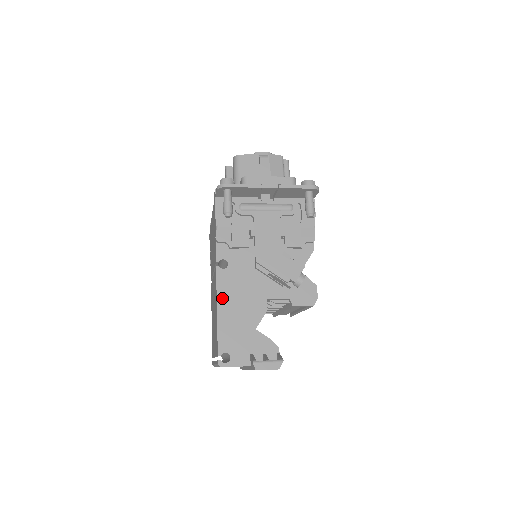
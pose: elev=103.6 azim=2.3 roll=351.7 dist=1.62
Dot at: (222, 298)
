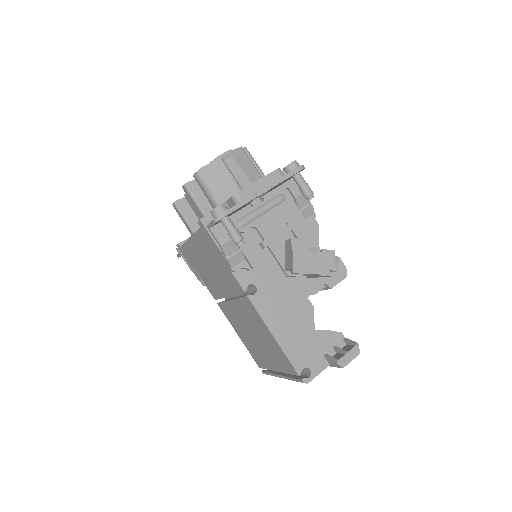
Dot at: (271, 322)
